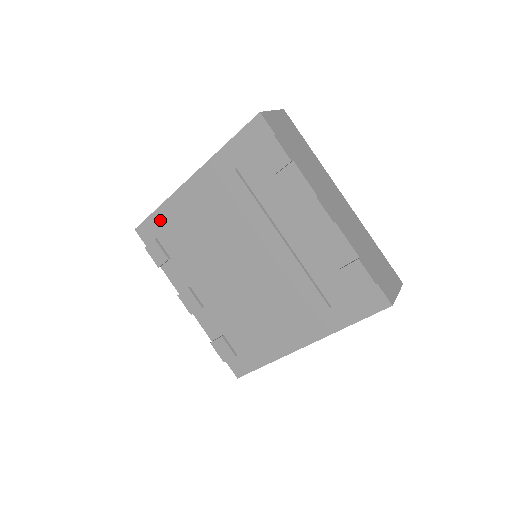
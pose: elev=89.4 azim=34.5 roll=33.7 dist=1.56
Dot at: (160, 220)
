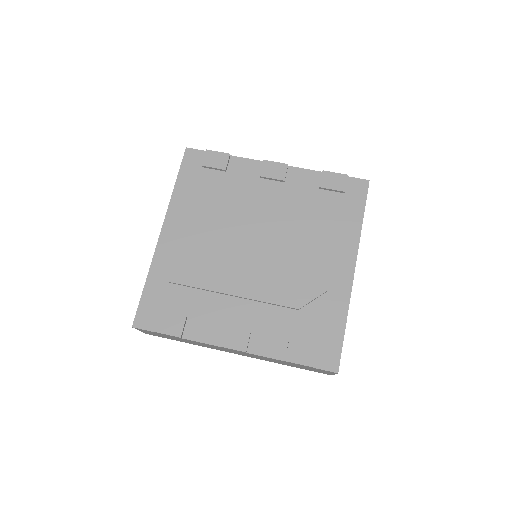
Dot at: (154, 291)
